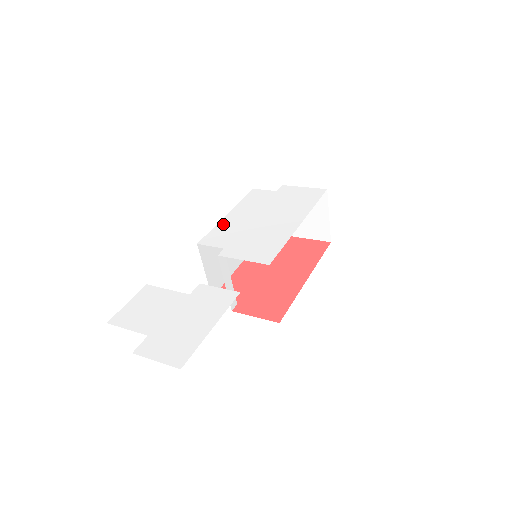
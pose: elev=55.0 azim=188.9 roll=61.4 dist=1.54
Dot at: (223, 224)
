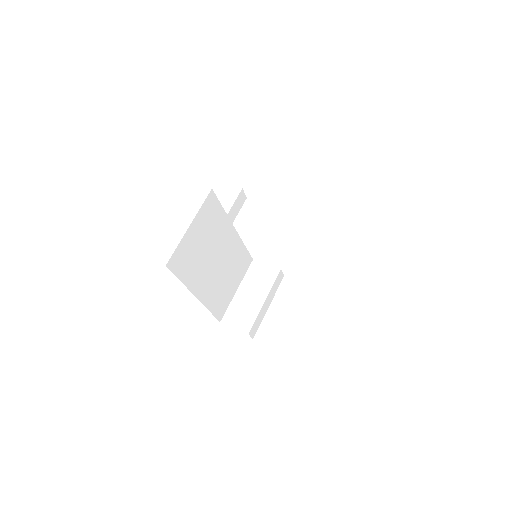
Dot at: occluded
